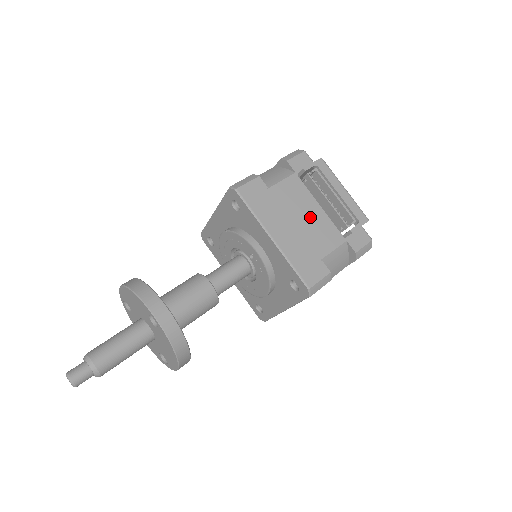
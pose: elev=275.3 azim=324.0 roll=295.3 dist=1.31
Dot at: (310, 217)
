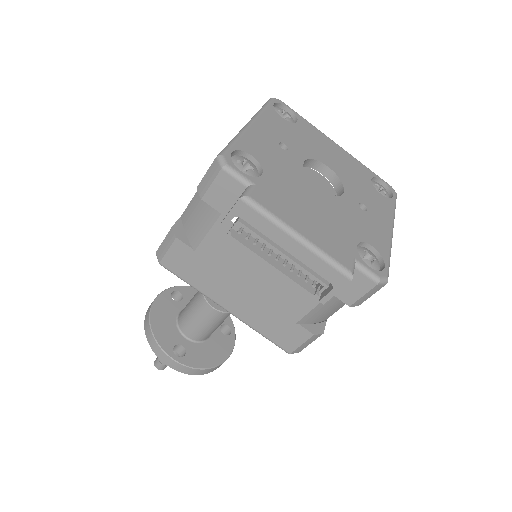
Dot at: (265, 274)
